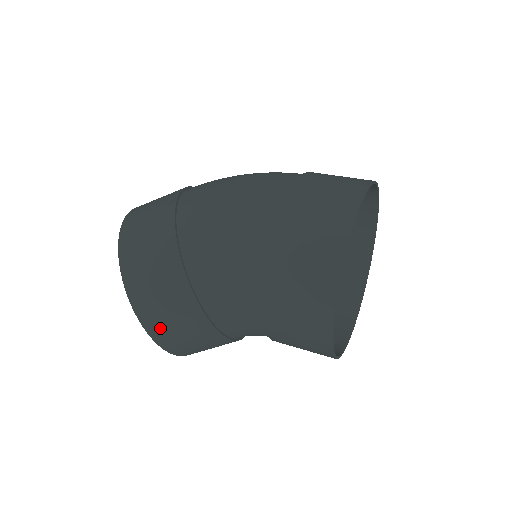
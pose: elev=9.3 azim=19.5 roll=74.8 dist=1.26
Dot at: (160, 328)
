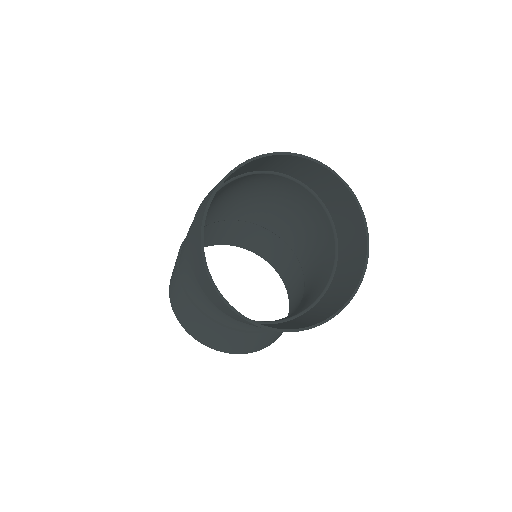
Dot at: (189, 327)
